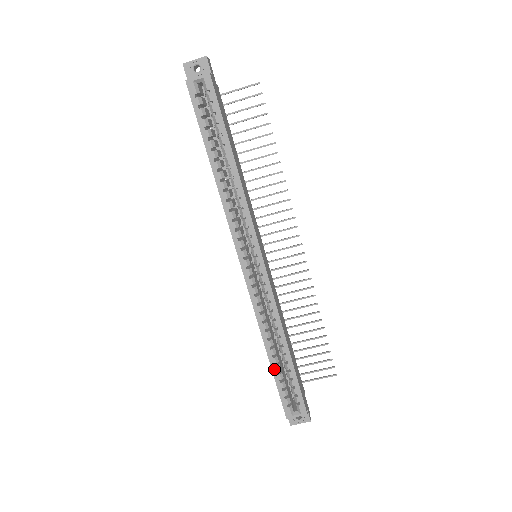
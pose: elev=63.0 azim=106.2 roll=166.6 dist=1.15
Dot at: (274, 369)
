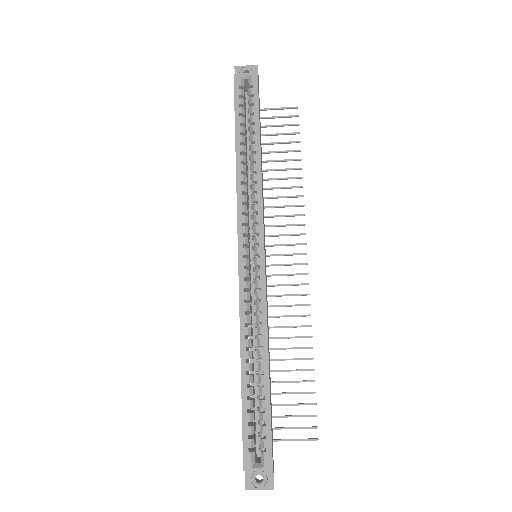
Dot at: (244, 391)
